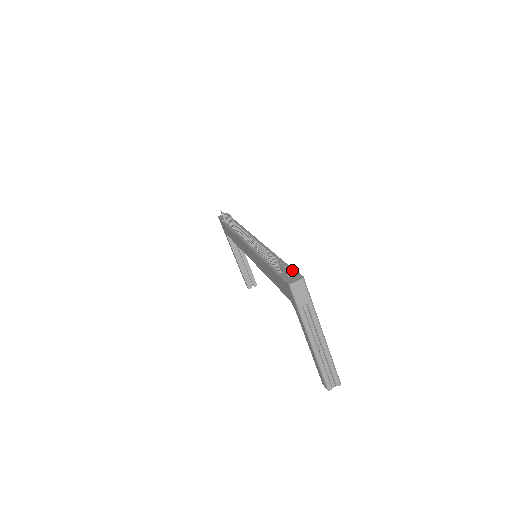
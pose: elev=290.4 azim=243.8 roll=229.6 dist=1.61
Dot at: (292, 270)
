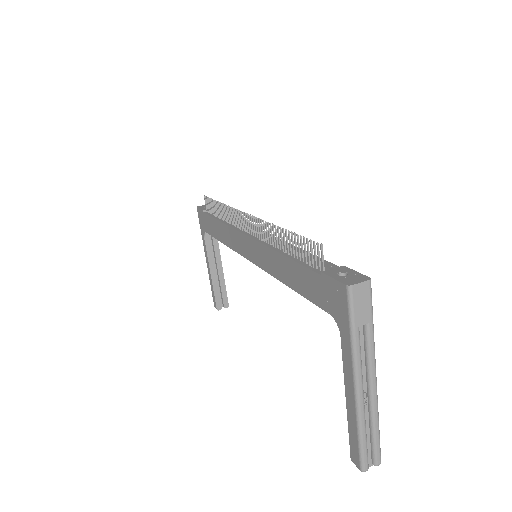
Dot at: (344, 268)
